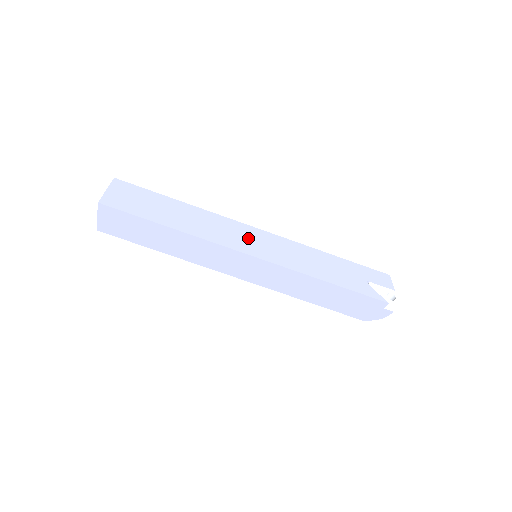
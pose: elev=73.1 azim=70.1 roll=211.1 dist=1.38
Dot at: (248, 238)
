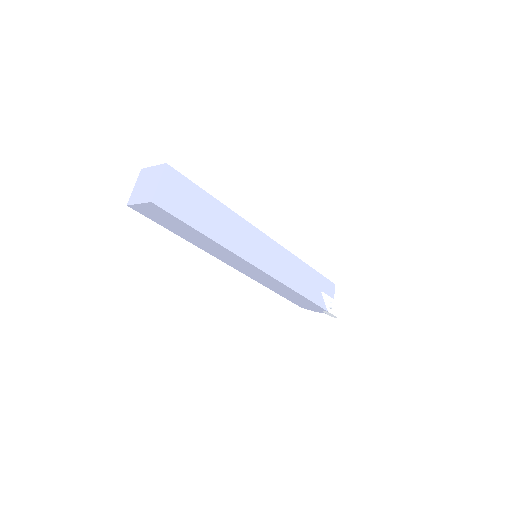
Dot at: (261, 249)
